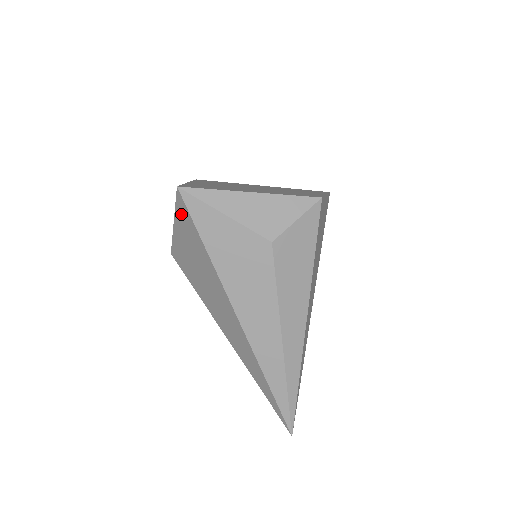
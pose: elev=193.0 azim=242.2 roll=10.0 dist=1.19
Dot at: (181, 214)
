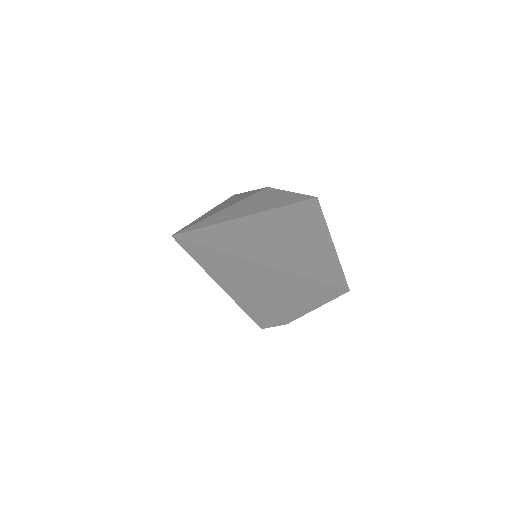
Dot at: occluded
